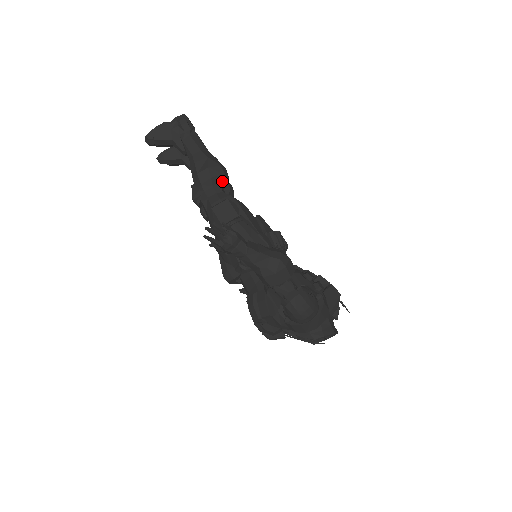
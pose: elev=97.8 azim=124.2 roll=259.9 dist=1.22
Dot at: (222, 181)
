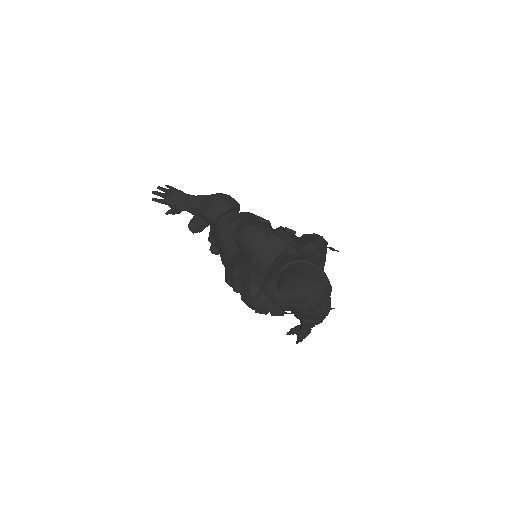
Dot at: occluded
